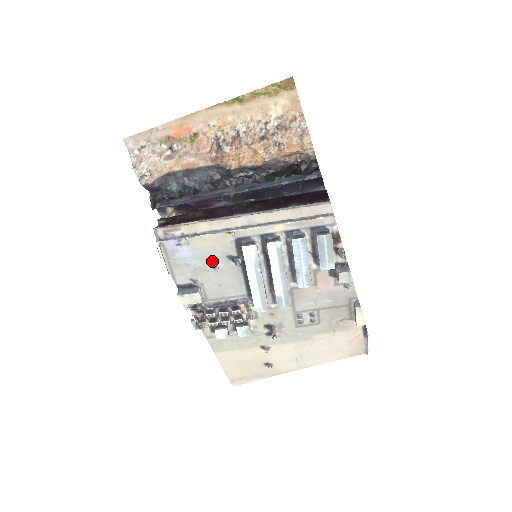
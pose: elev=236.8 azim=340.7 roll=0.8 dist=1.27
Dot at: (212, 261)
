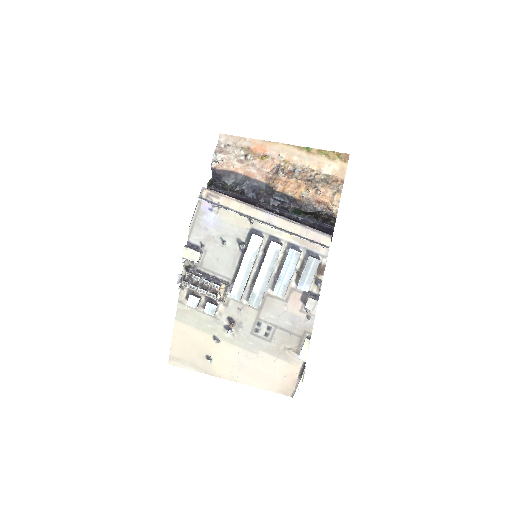
Dot at: (225, 236)
